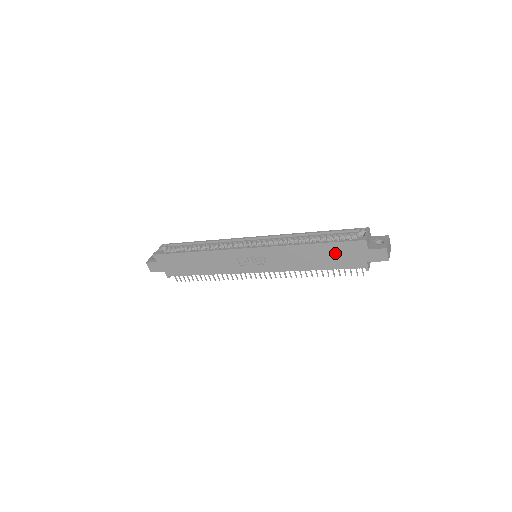
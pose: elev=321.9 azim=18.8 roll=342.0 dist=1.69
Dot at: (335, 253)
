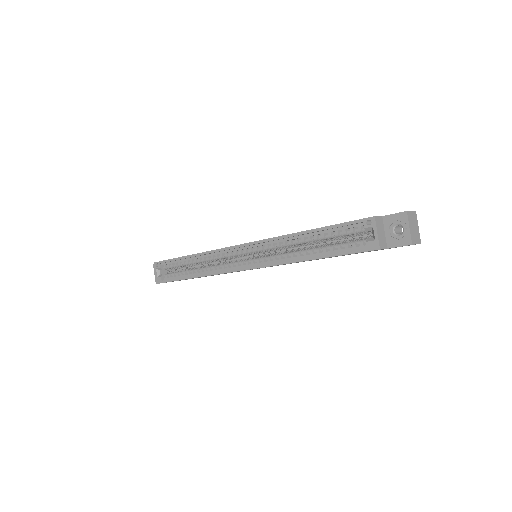
Dot at: occluded
